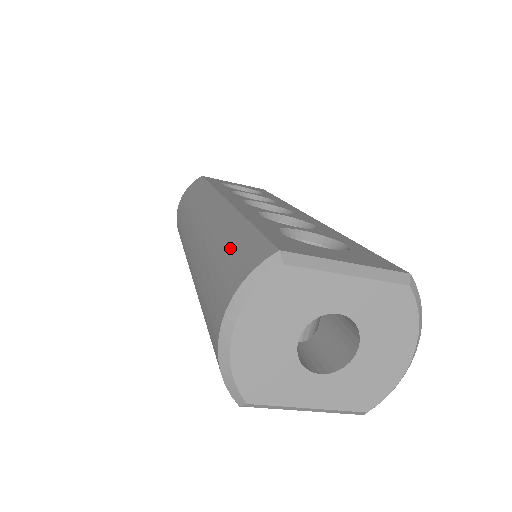
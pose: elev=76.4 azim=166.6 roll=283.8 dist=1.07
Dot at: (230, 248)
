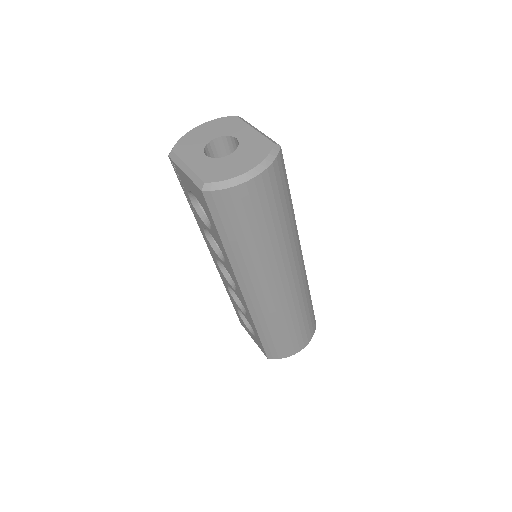
Dot at: occluded
